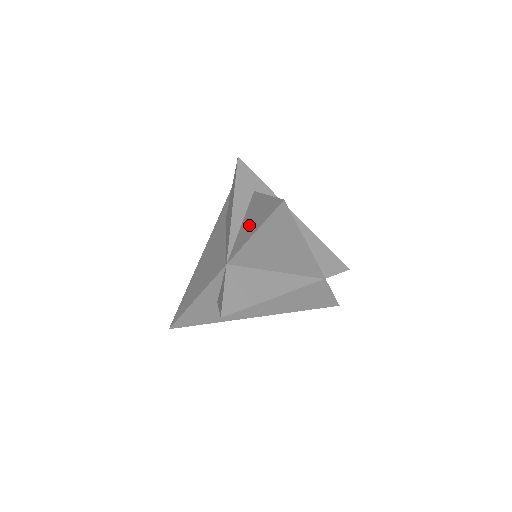
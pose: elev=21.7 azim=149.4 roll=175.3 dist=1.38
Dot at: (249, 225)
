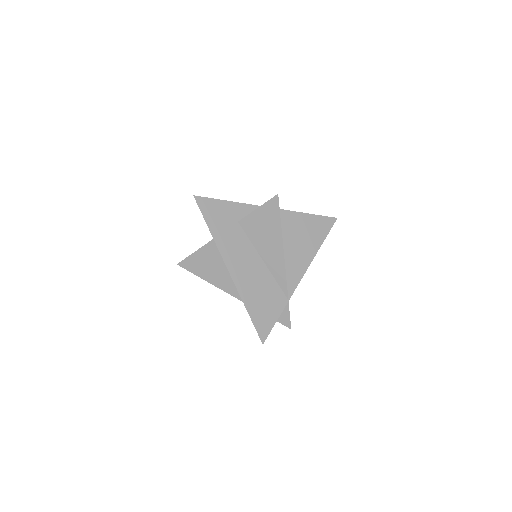
Dot at: occluded
